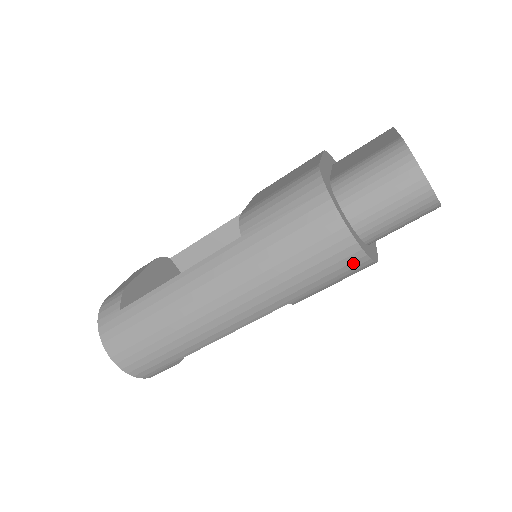
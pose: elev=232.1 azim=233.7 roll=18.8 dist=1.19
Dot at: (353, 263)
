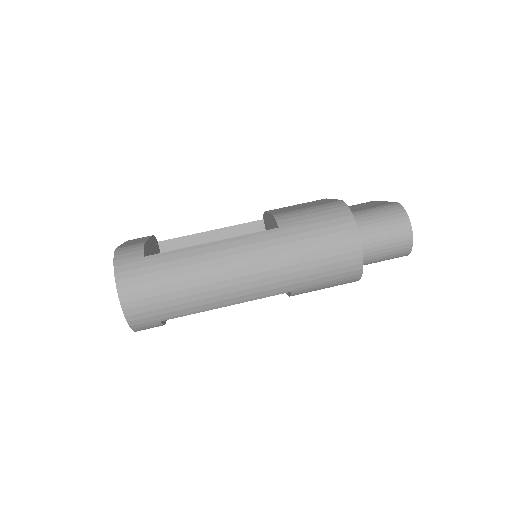
Dot at: (351, 272)
